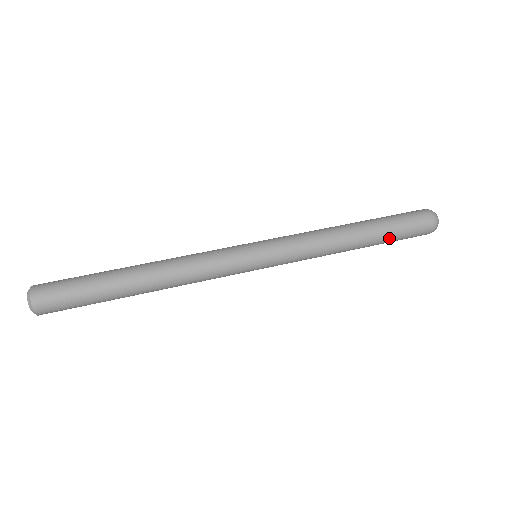
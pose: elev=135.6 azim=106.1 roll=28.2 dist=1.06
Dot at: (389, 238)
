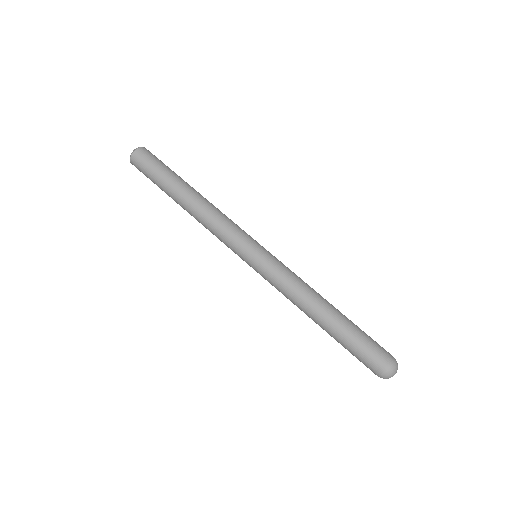
Dot at: (341, 343)
